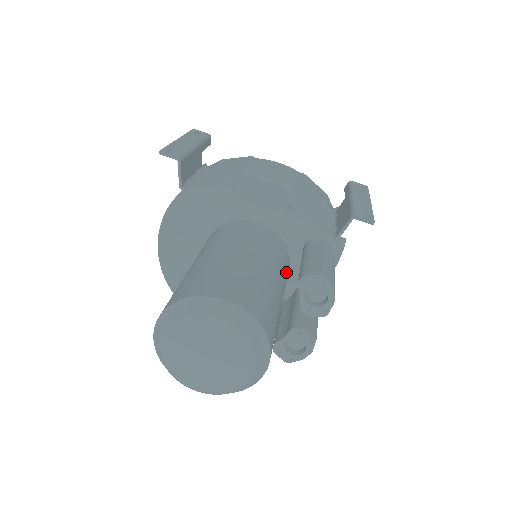
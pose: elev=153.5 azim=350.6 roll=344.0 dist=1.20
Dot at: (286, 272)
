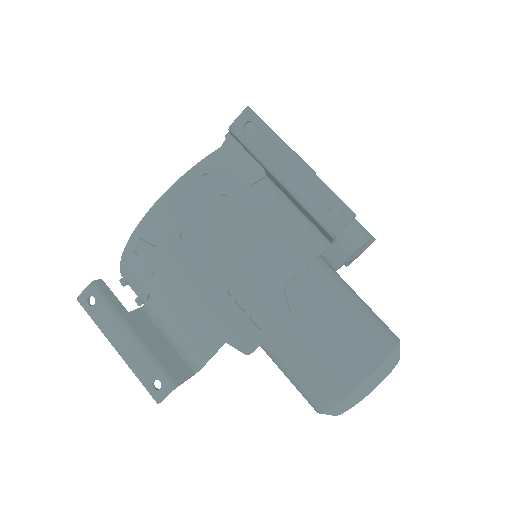
Dot at: occluded
